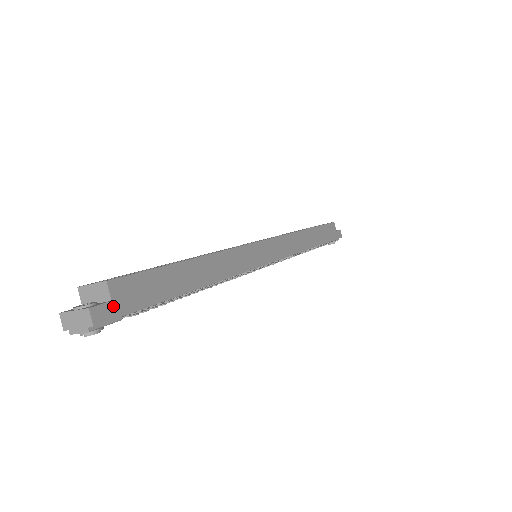
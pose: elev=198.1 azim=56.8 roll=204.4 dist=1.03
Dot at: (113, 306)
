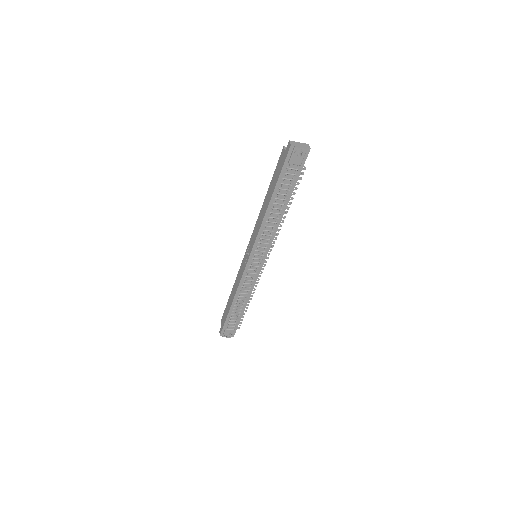
Dot at: occluded
